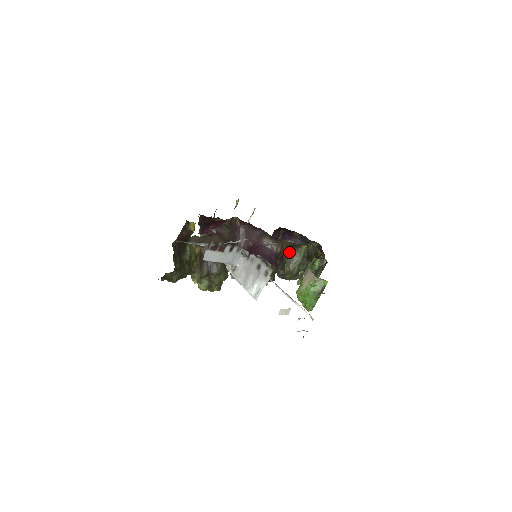
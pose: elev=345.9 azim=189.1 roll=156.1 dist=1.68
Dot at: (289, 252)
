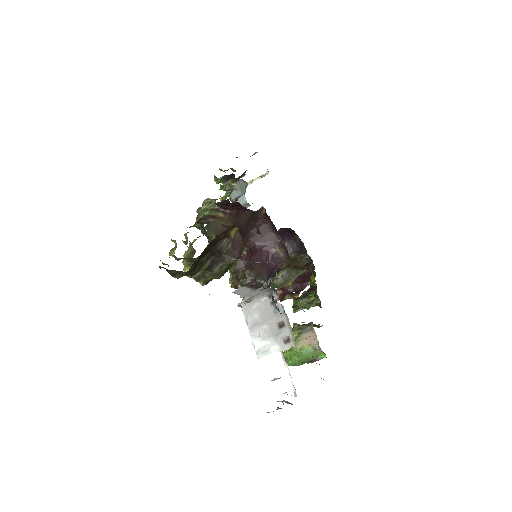
Dot at: occluded
